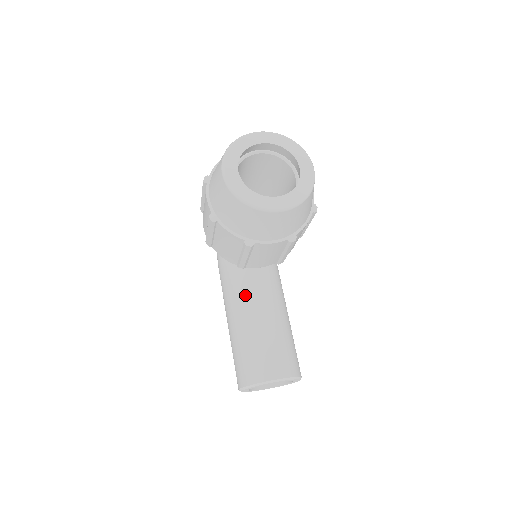
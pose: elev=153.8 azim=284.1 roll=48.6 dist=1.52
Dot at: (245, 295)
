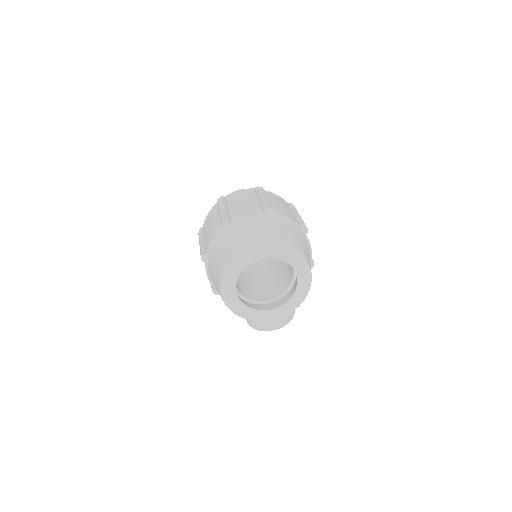
Dot at: occluded
